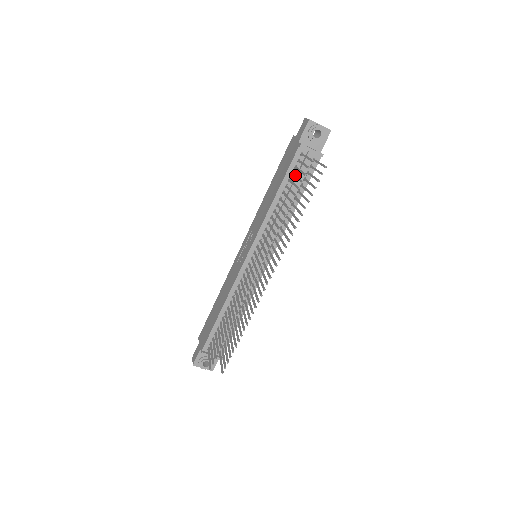
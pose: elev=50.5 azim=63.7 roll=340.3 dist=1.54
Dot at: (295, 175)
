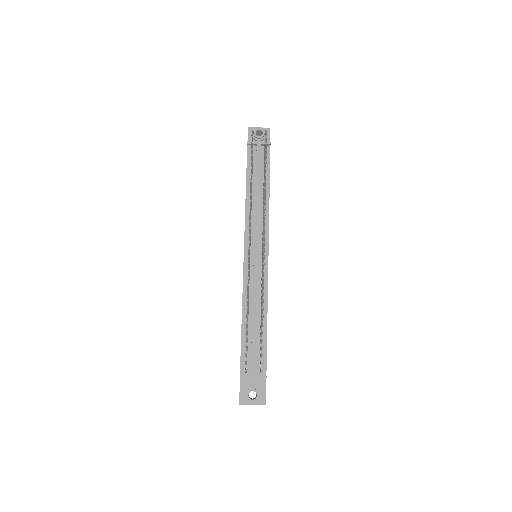
Dot at: occluded
